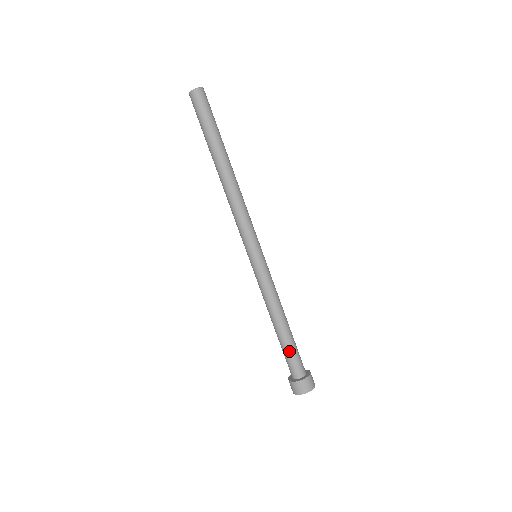
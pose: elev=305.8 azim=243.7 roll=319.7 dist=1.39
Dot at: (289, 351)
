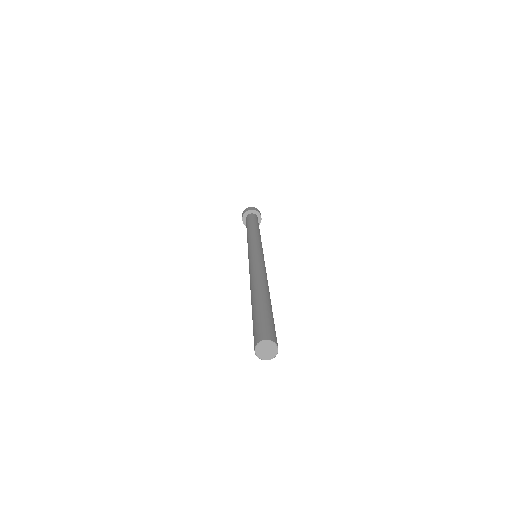
Dot at: occluded
